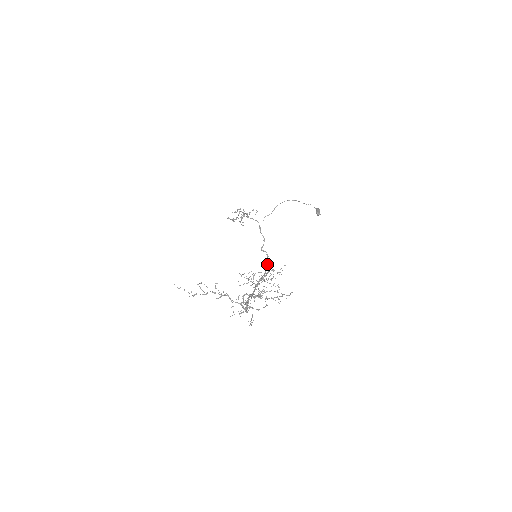
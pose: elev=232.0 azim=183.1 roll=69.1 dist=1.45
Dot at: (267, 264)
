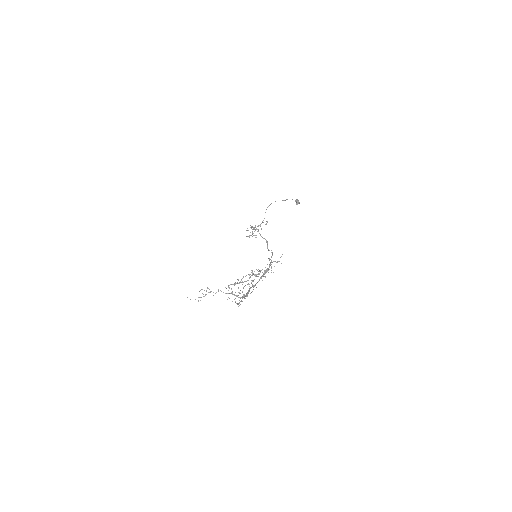
Dot at: occluded
